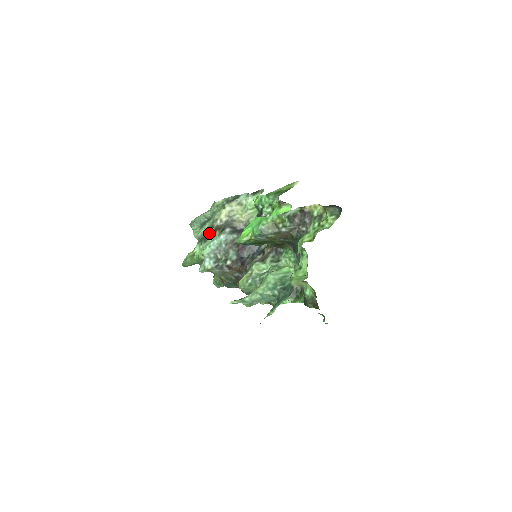
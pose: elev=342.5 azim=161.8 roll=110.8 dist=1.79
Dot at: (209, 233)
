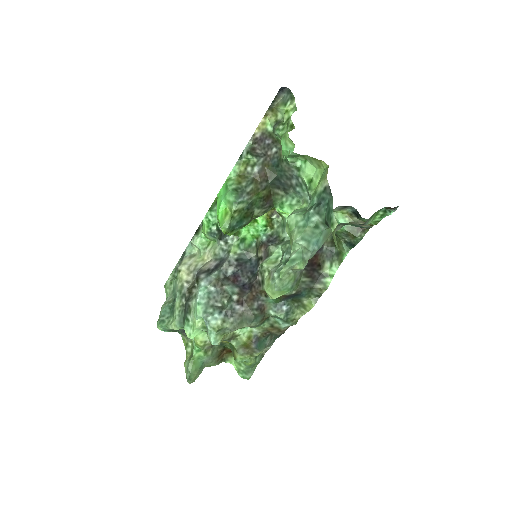
Dot at: (186, 300)
